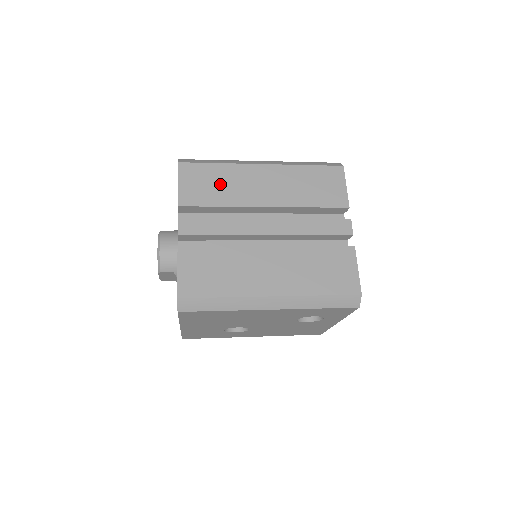
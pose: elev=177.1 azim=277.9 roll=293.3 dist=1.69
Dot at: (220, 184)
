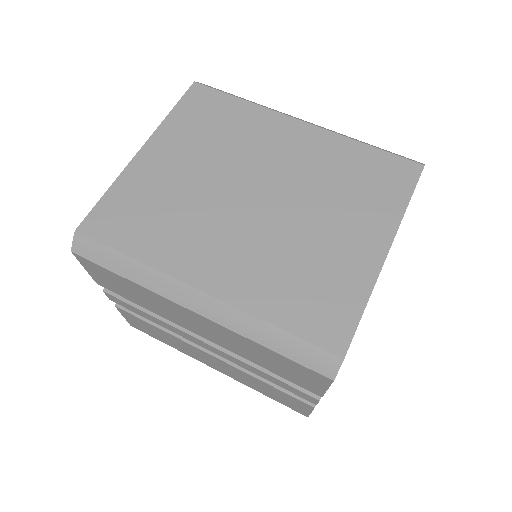
Dot at: (137, 295)
